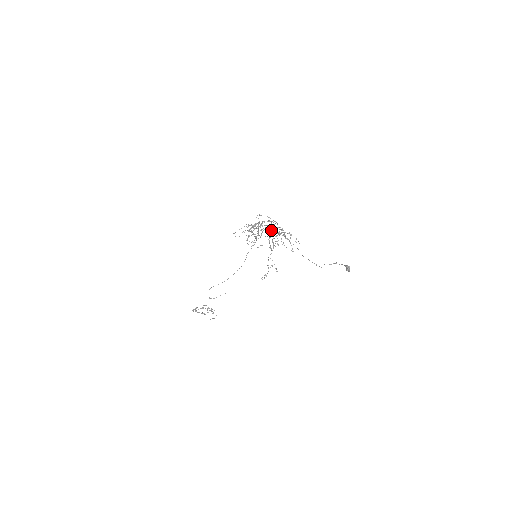
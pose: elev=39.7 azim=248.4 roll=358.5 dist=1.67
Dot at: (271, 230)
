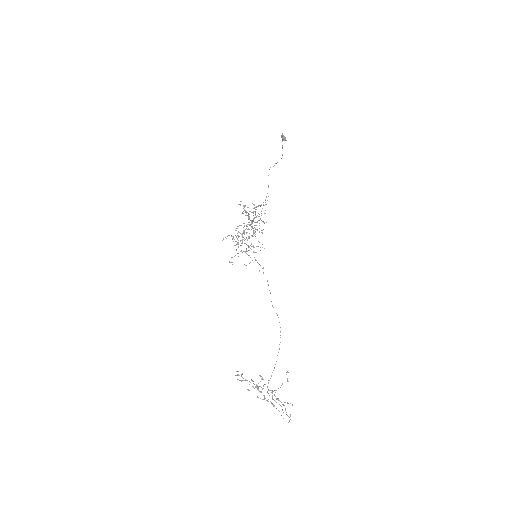
Dot at: occluded
